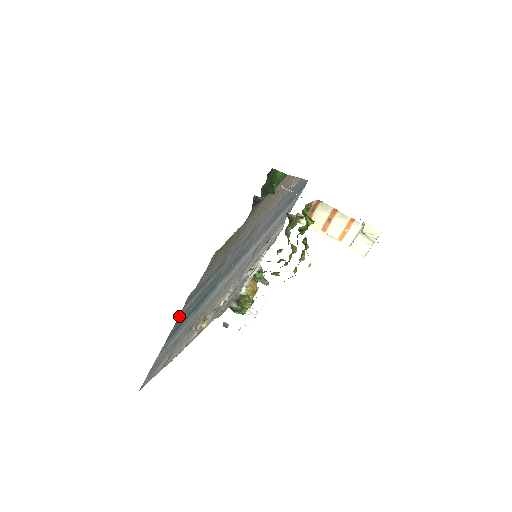
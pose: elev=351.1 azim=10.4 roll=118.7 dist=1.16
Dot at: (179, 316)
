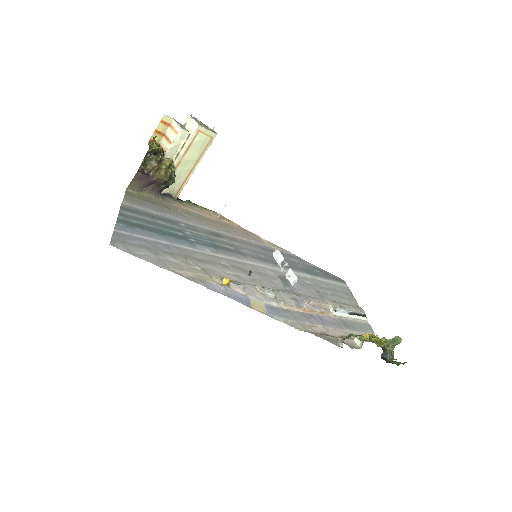
Dot at: (122, 214)
